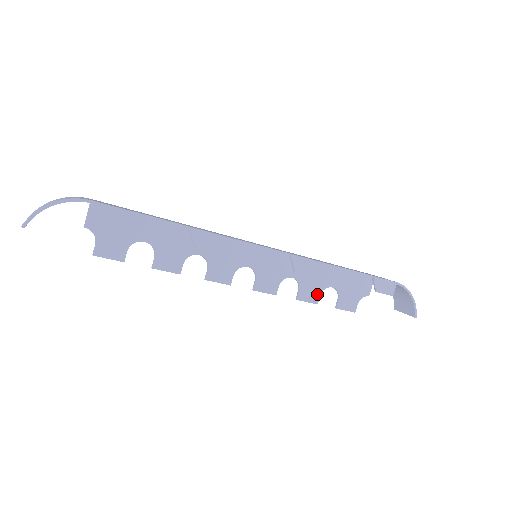
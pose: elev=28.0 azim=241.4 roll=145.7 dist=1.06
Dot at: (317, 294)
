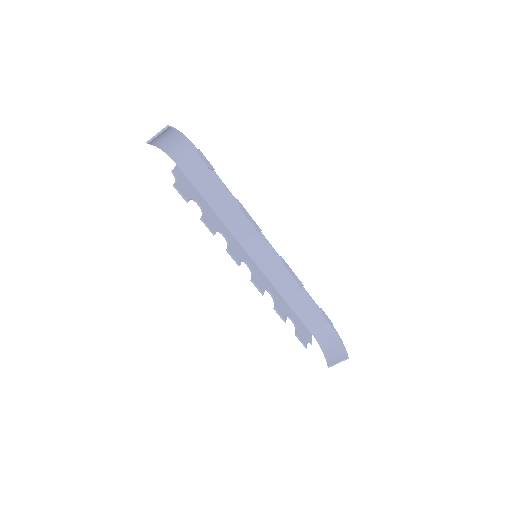
Dot at: (285, 315)
